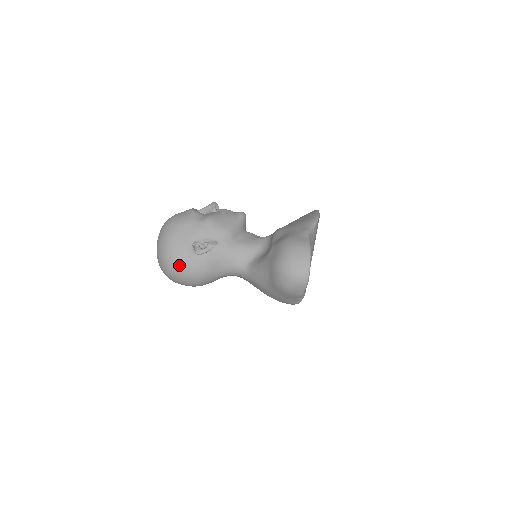
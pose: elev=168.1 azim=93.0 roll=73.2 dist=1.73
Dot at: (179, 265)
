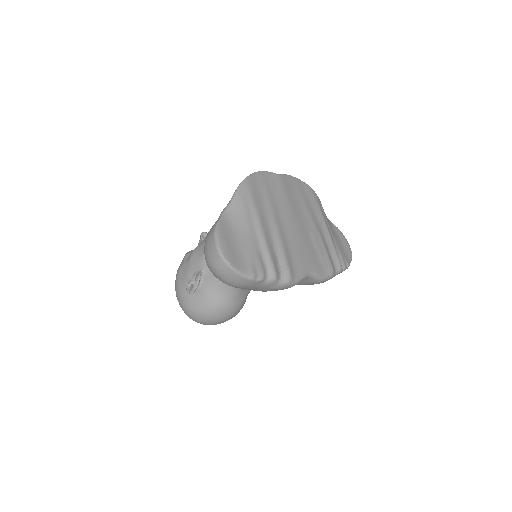
Dot at: (190, 311)
